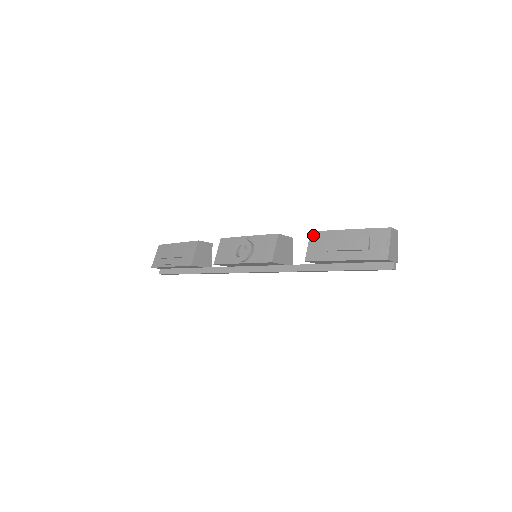
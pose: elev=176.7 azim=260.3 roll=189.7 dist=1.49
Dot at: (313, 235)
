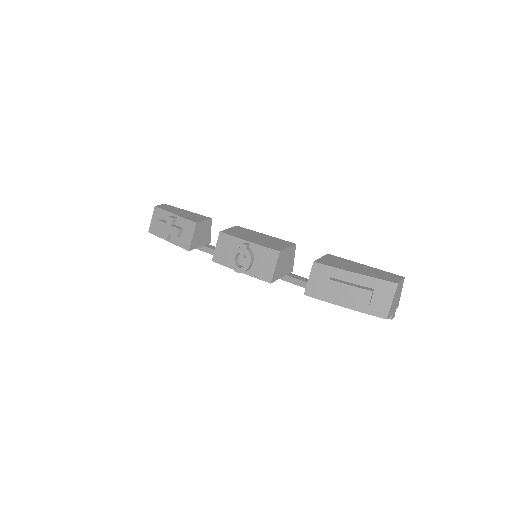
Dot at: (316, 267)
